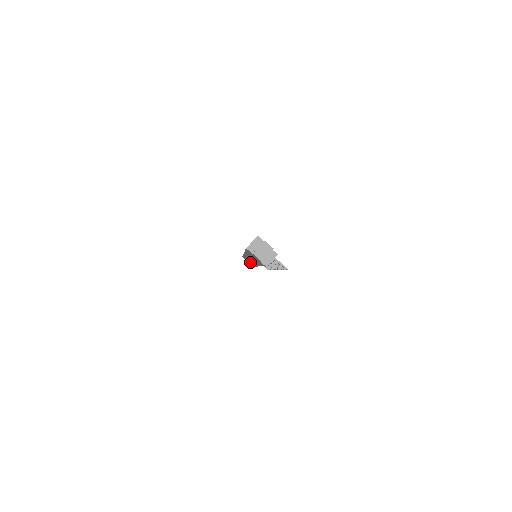
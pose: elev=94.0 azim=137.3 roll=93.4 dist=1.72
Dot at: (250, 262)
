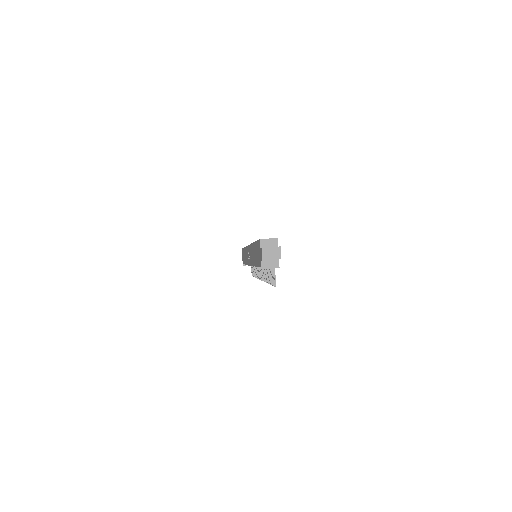
Dot at: (245, 257)
